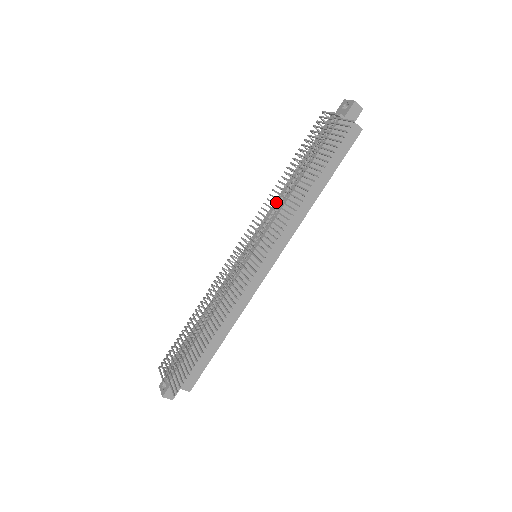
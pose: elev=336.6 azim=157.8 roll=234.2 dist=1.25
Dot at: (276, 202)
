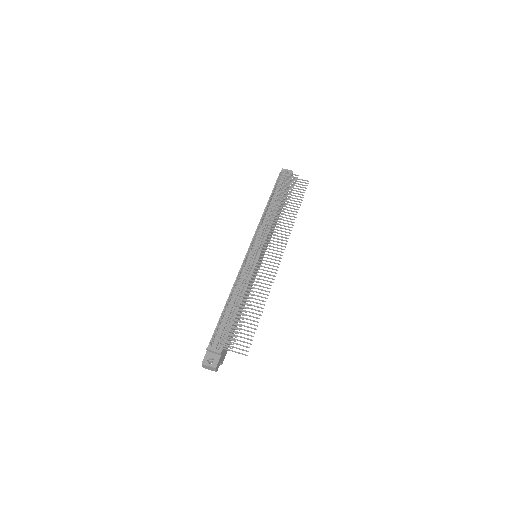
Dot at: occluded
